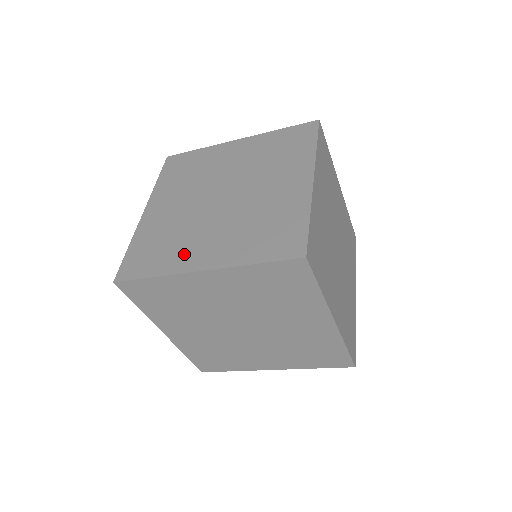
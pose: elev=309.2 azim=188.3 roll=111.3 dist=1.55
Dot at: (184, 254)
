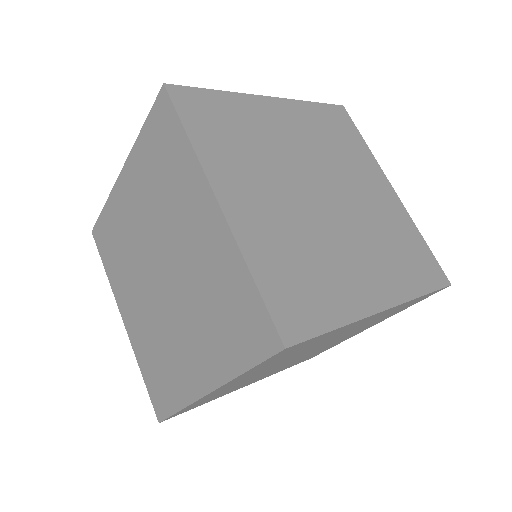
Dot at: occluded
